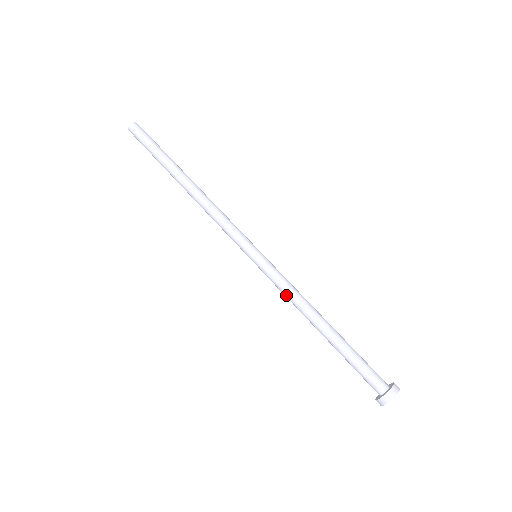
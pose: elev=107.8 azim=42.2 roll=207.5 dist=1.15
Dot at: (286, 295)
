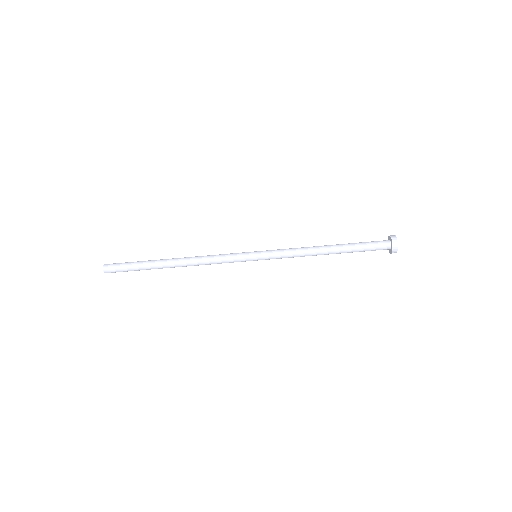
Dot at: occluded
